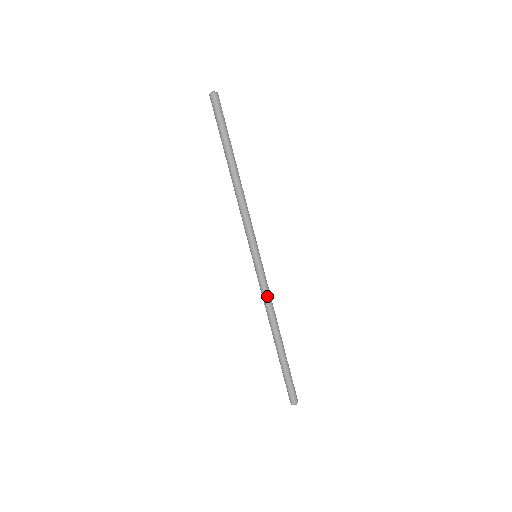
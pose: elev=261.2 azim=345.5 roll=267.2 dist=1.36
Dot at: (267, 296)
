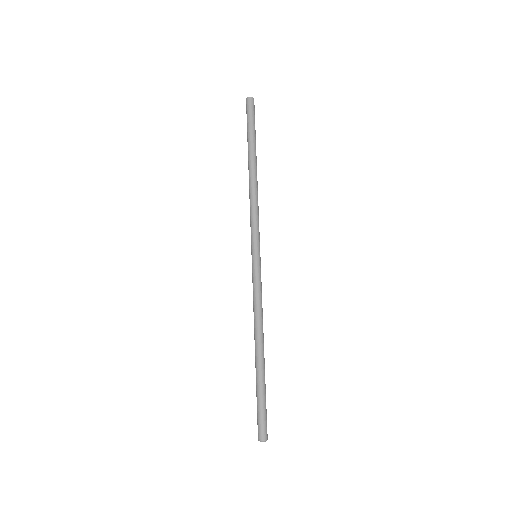
Dot at: (258, 300)
